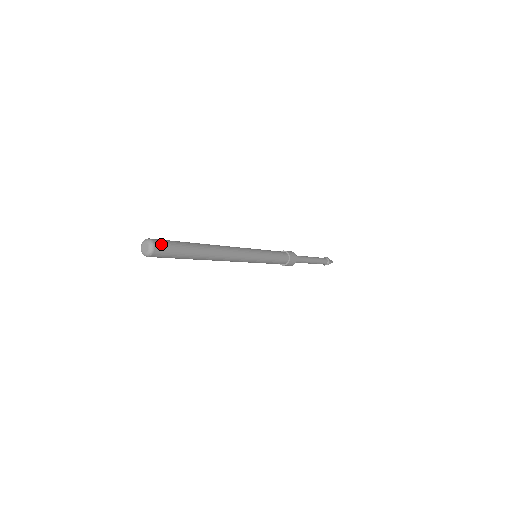
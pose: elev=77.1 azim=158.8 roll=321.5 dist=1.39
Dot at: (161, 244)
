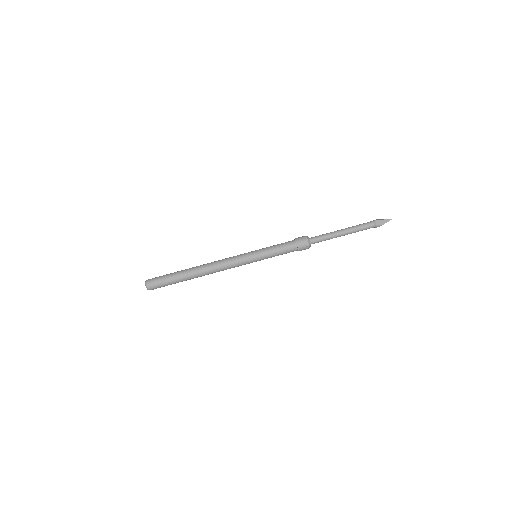
Dot at: (153, 283)
